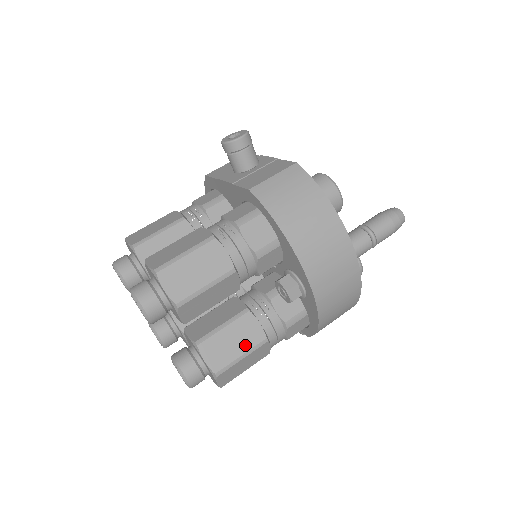
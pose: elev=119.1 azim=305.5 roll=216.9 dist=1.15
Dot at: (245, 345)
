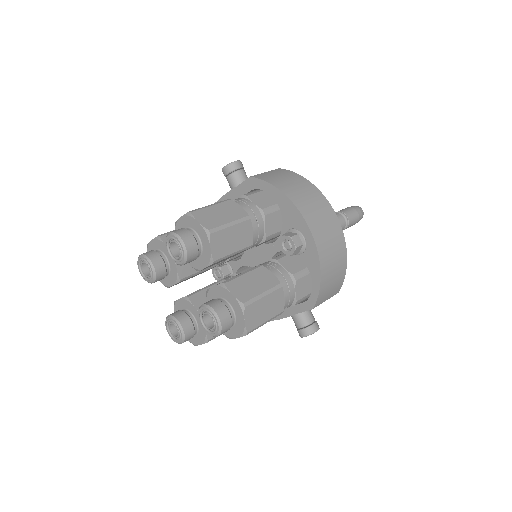
Dot at: (264, 286)
